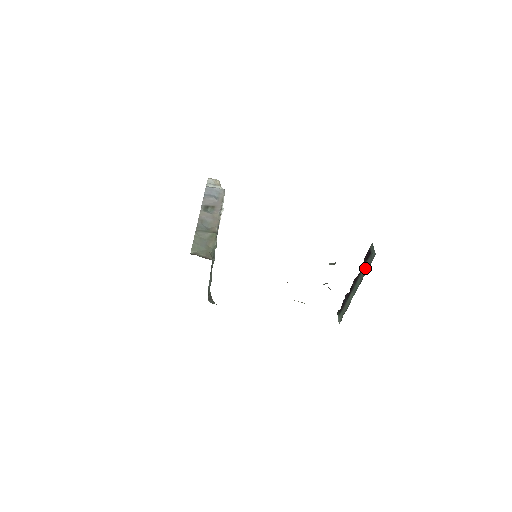
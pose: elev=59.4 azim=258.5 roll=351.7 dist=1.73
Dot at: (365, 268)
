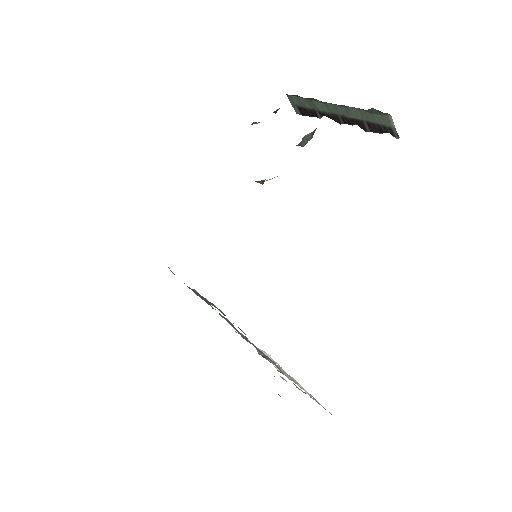
Dot at: (309, 106)
